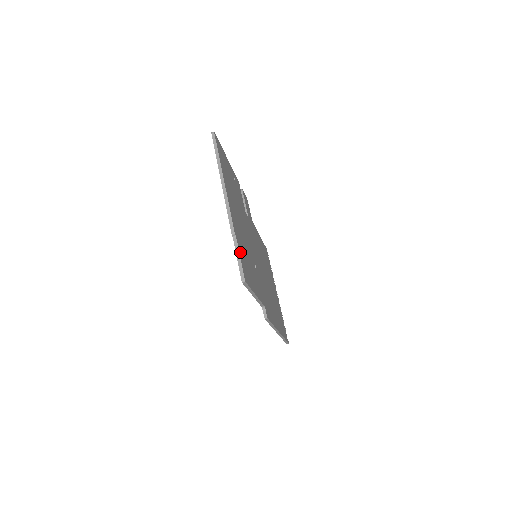
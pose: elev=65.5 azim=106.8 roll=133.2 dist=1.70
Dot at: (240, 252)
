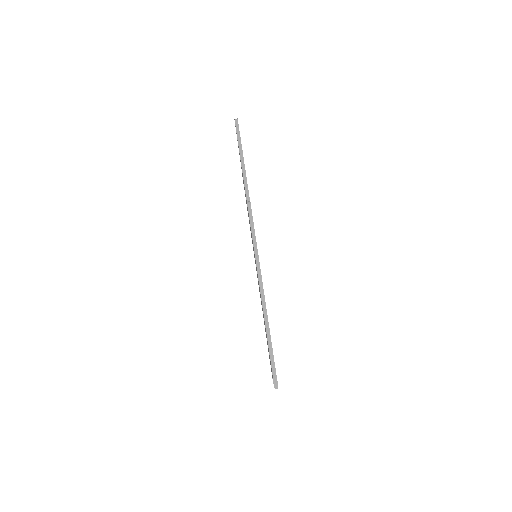
Dot at: occluded
